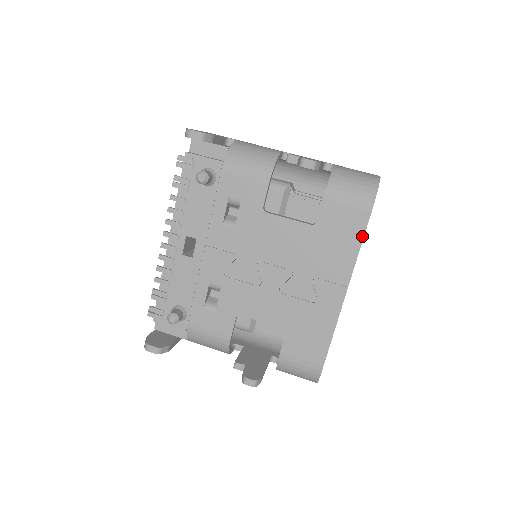
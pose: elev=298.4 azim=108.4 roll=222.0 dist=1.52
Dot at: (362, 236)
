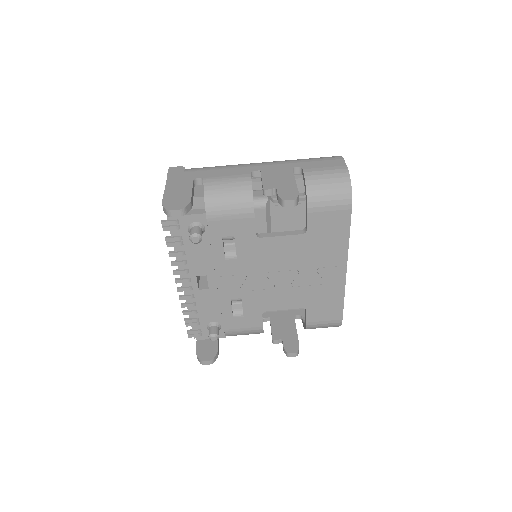
Dot at: (349, 228)
